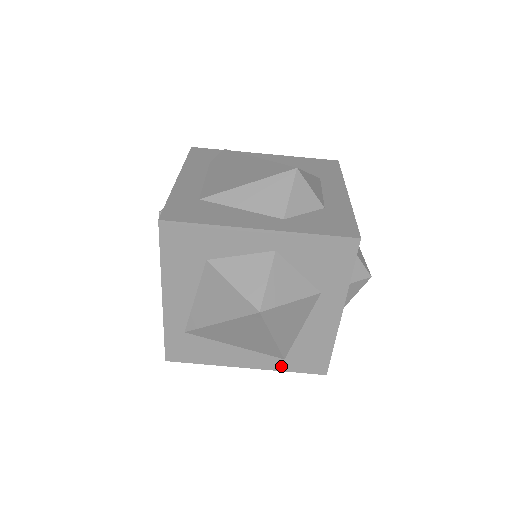
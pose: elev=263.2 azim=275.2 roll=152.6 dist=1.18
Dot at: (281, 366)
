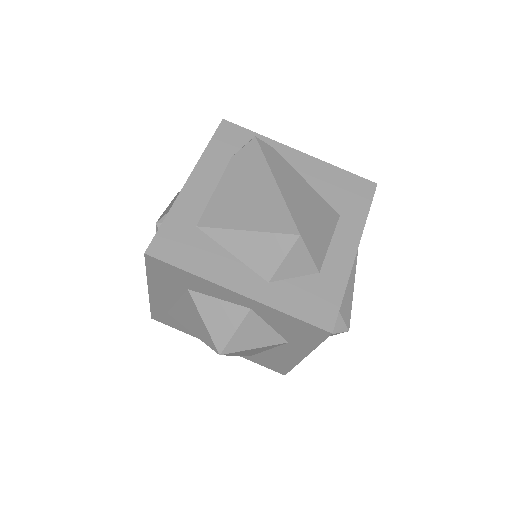
Dot at: (247, 357)
